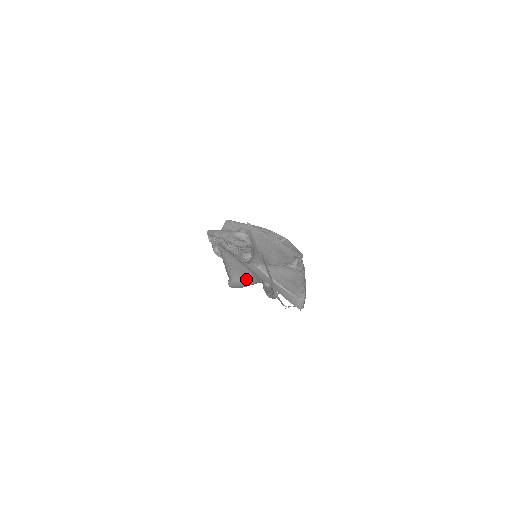
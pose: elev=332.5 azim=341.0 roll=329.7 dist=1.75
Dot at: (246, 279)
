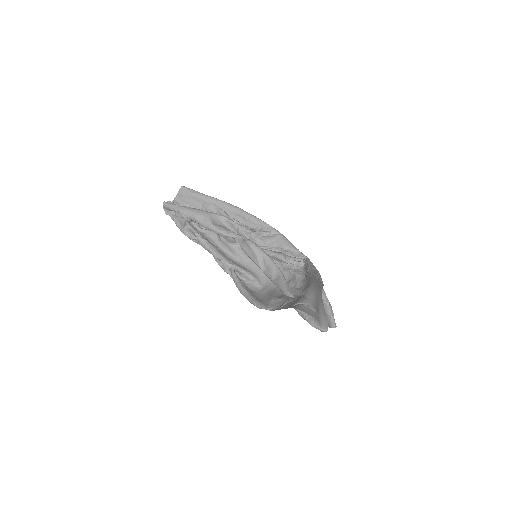
Dot at: occluded
